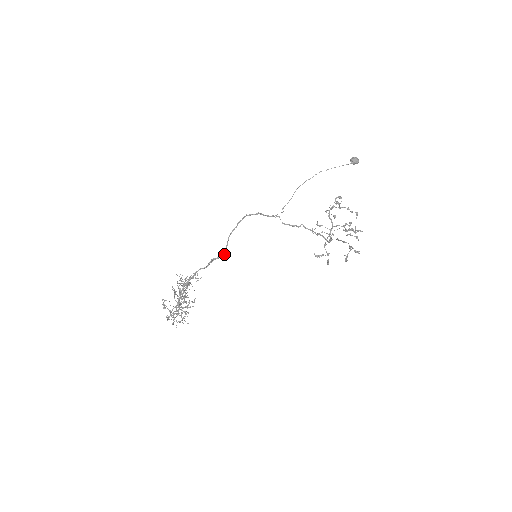
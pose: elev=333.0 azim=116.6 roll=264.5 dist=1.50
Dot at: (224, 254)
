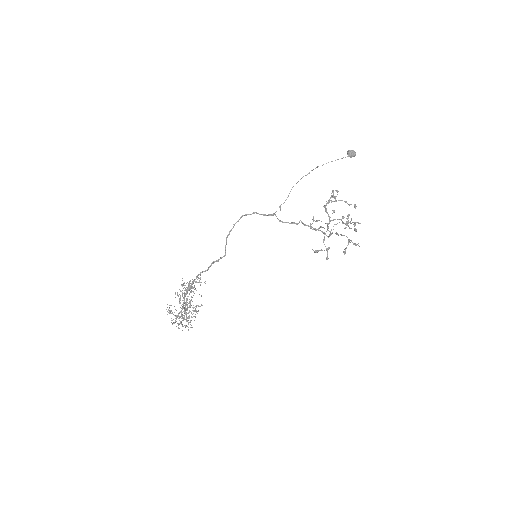
Dot at: (224, 256)
